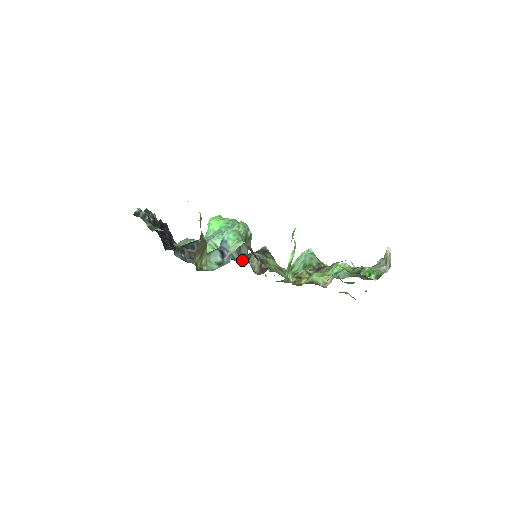
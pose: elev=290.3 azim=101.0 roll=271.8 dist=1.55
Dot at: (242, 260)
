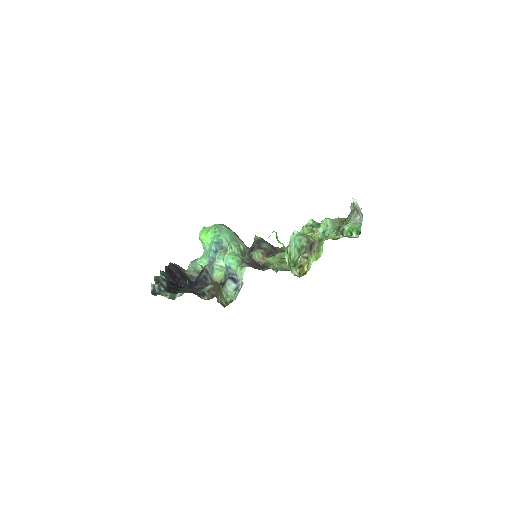
Dot at: occluded
